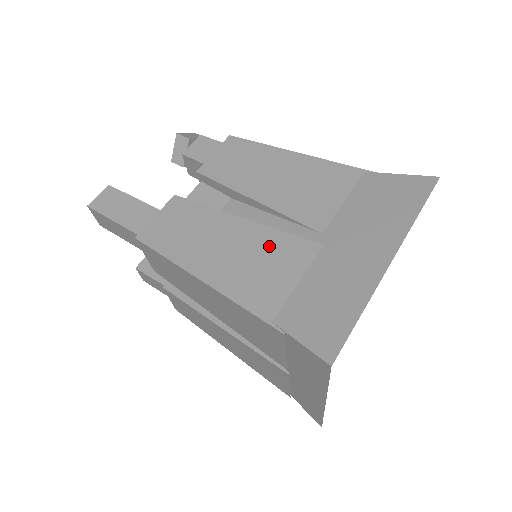
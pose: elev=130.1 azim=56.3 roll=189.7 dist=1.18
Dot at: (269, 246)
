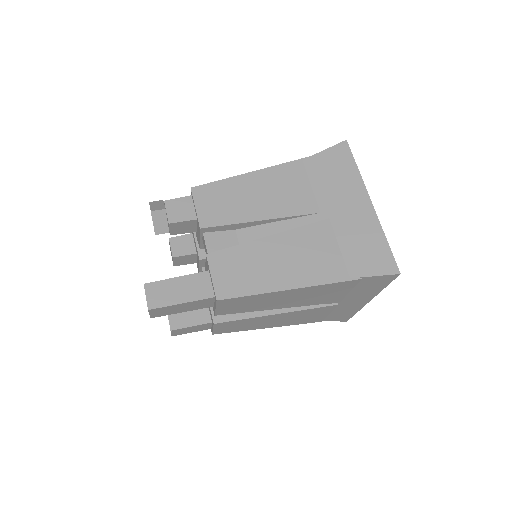
Dot at: (303, 241)
